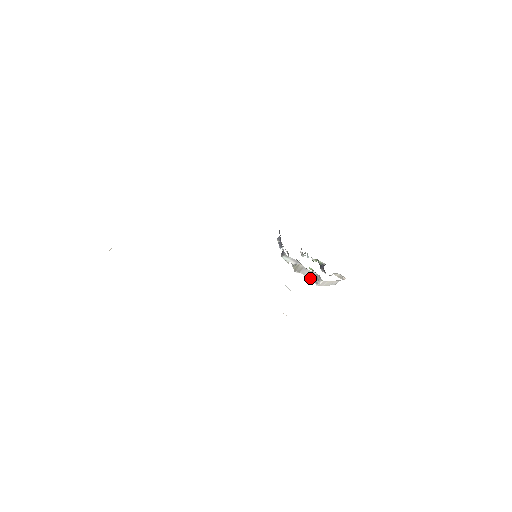
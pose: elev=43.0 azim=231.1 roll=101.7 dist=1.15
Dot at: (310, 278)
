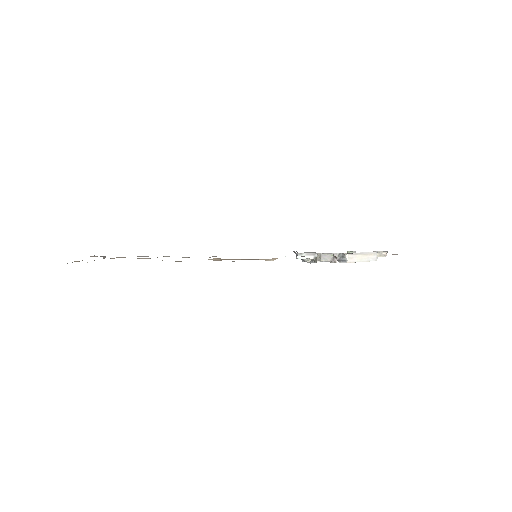
Dot at: (335, 260)
